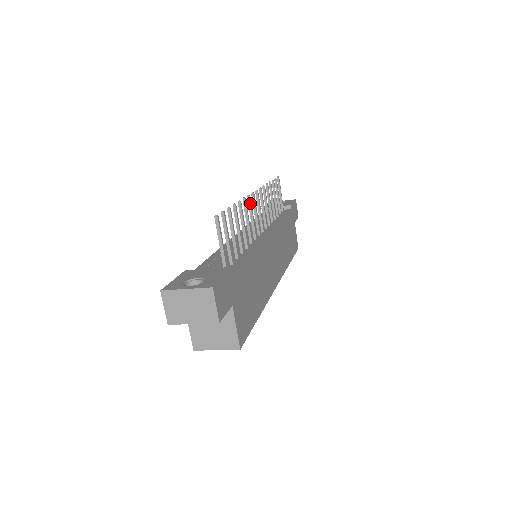
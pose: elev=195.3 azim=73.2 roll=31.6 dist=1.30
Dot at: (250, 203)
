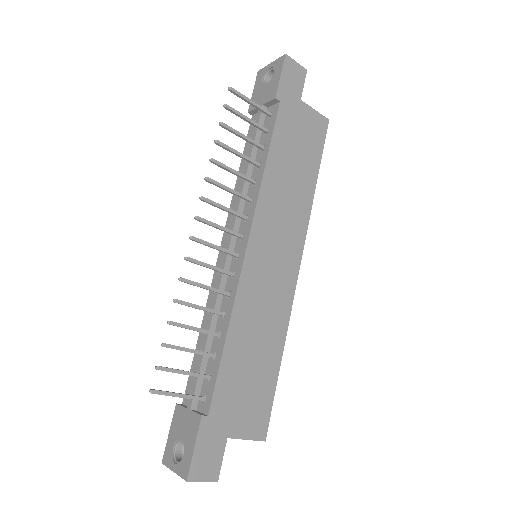
Dot at: occluded
